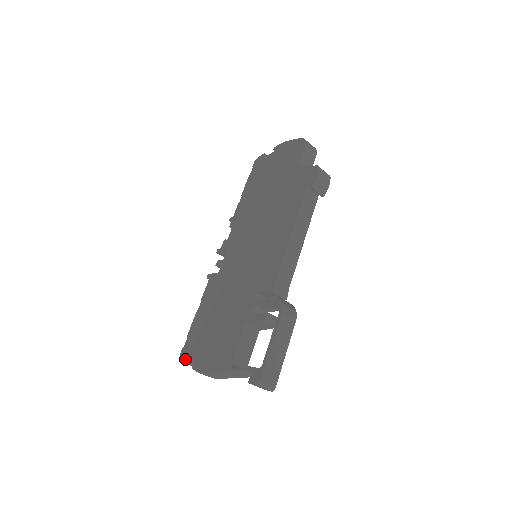
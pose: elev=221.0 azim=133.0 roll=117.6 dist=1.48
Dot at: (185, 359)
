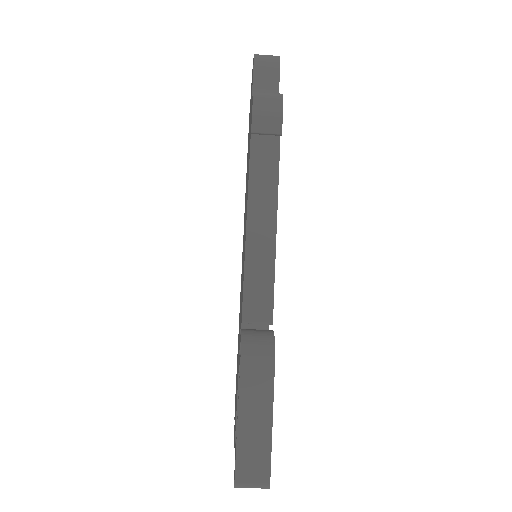
Dot at: occluded
